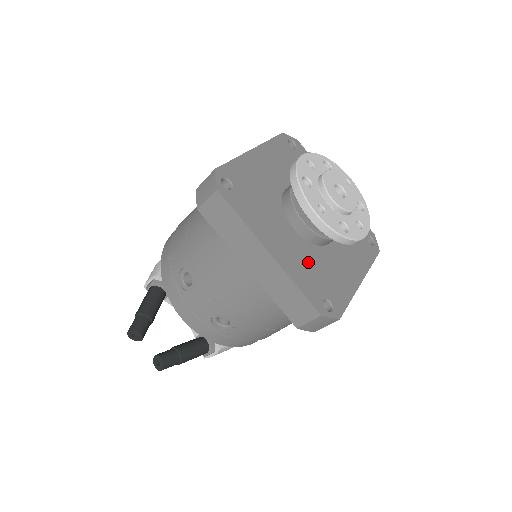
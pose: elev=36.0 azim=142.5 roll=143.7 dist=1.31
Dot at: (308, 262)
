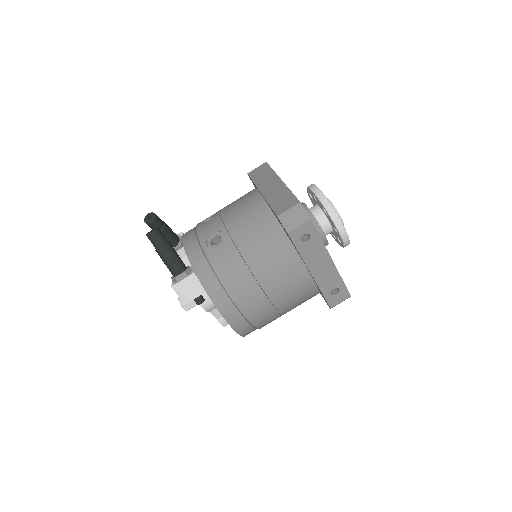
Dot at: occluded
